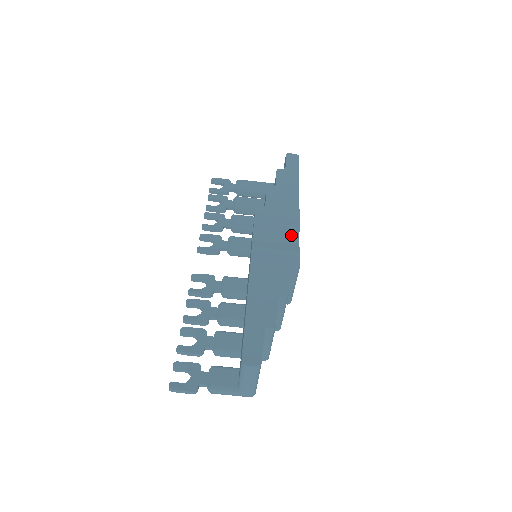
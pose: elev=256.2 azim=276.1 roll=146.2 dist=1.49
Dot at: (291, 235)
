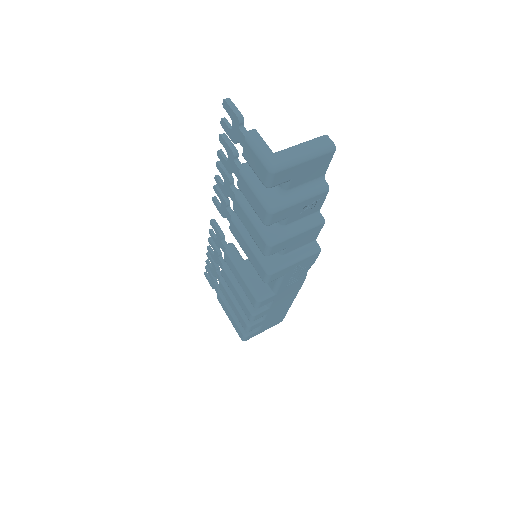
Dot at: occluded
